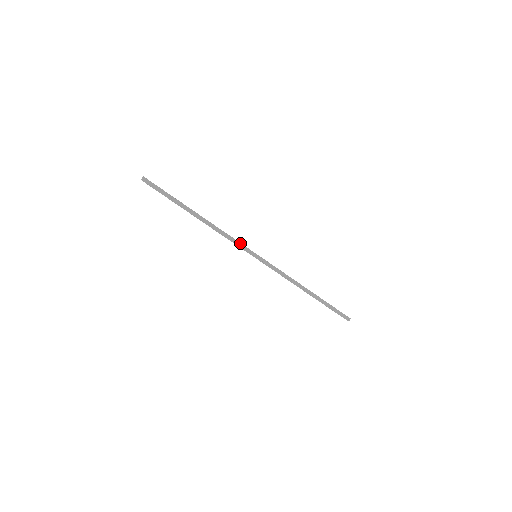
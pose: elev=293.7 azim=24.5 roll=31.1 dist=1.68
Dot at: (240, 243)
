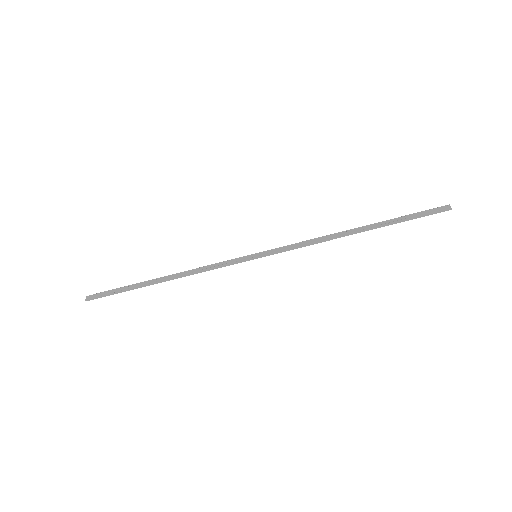
Dot at: (227, 261)
